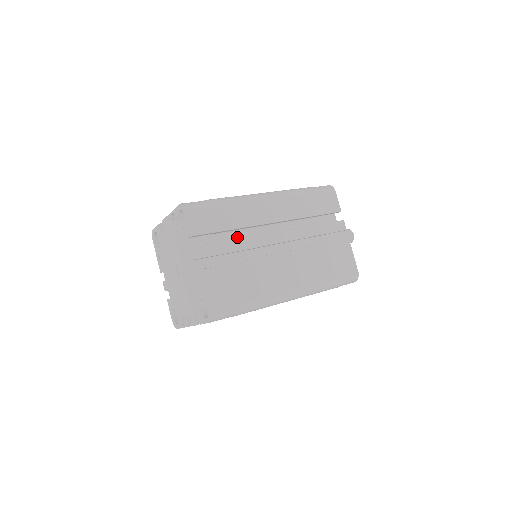
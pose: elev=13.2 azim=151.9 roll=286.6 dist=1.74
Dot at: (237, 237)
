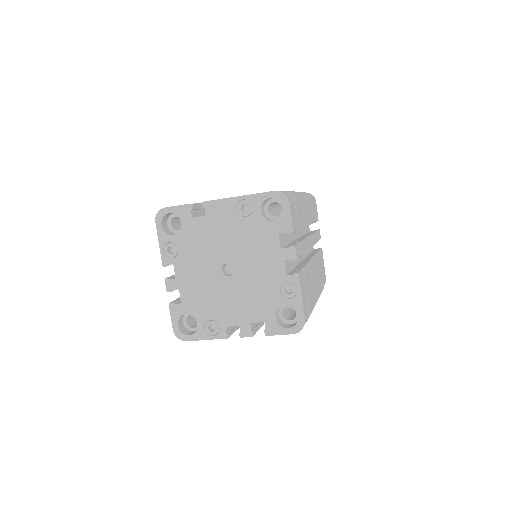
Dot at: (291, 237)
